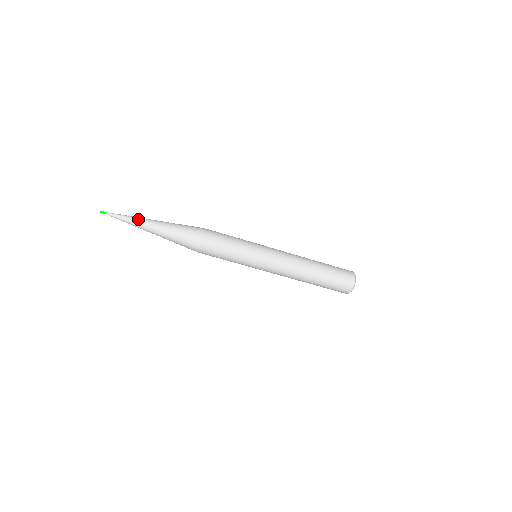
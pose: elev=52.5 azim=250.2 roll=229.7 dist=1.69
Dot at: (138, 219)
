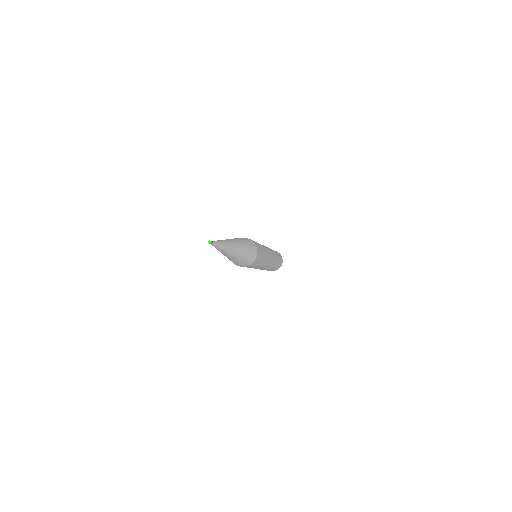
Dot at: (230, 244)
